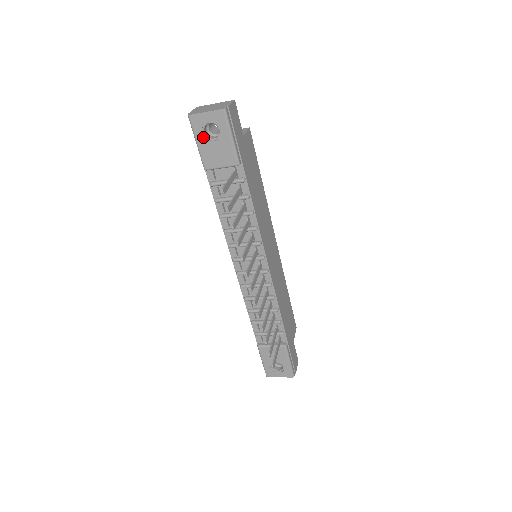
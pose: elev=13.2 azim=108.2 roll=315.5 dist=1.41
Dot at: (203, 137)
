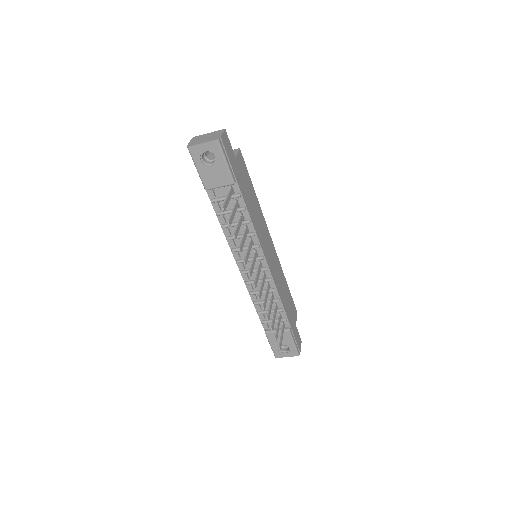
Dot at: (202, 163)
